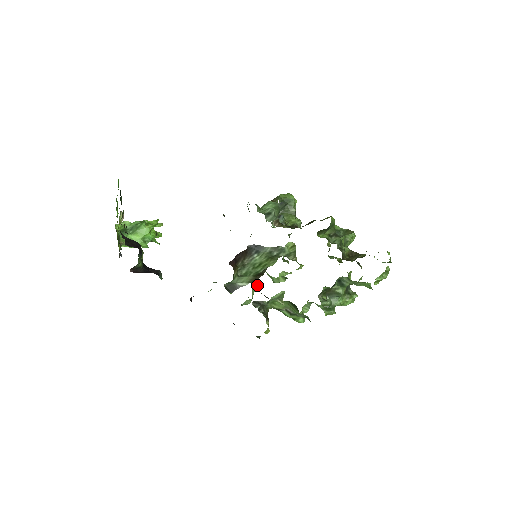
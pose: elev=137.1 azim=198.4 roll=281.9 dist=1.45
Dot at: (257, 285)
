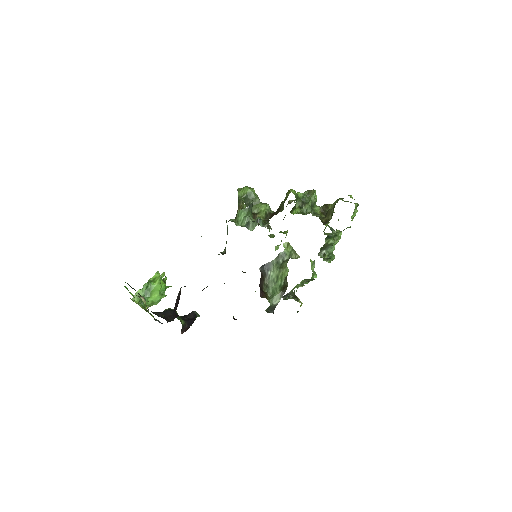
Dot at: occluded
